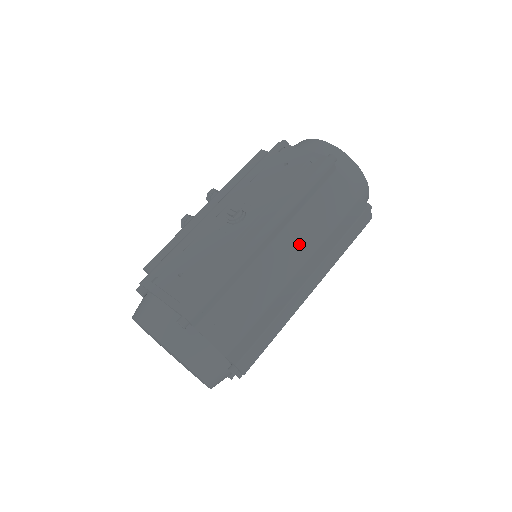
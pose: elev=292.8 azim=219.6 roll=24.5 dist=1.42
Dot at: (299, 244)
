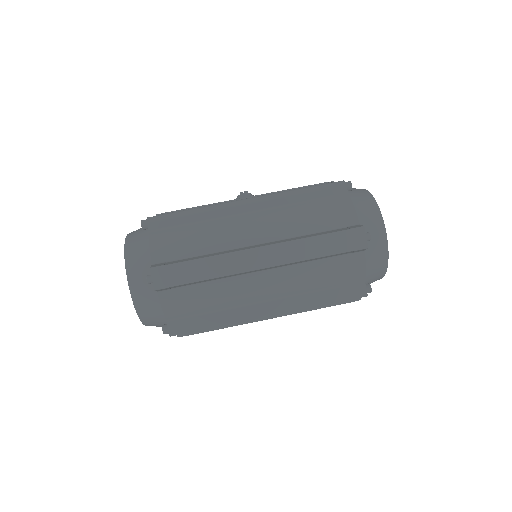
Dot at: (272, 224)
